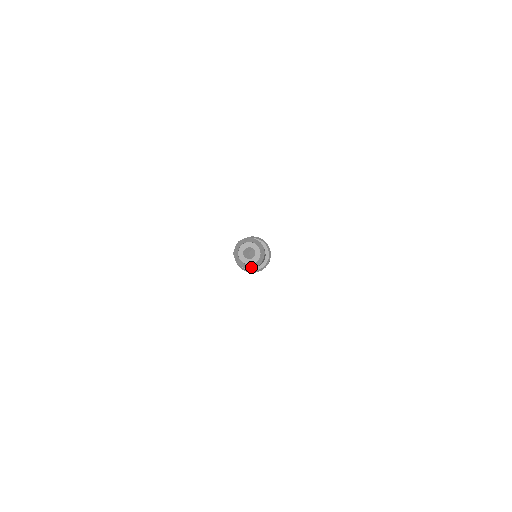
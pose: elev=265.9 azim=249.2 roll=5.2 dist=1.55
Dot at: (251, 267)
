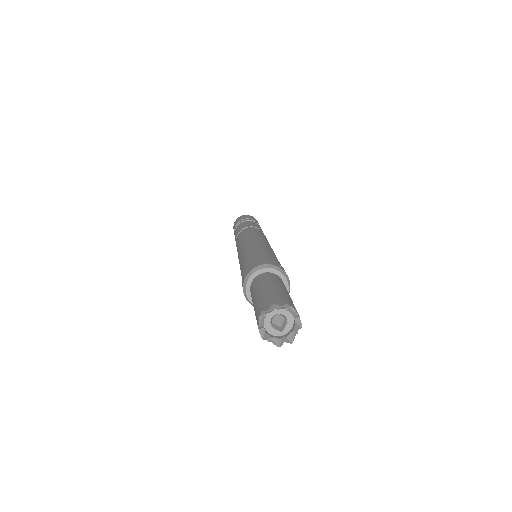
Dot at: (281, 344)
